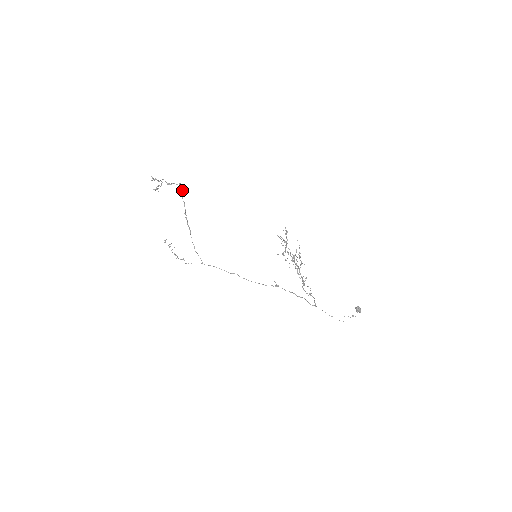
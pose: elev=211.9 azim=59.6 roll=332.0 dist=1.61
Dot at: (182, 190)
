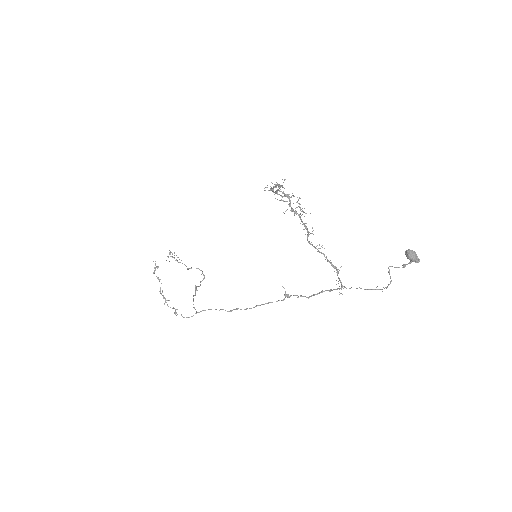
Dot at: (203, 279)
